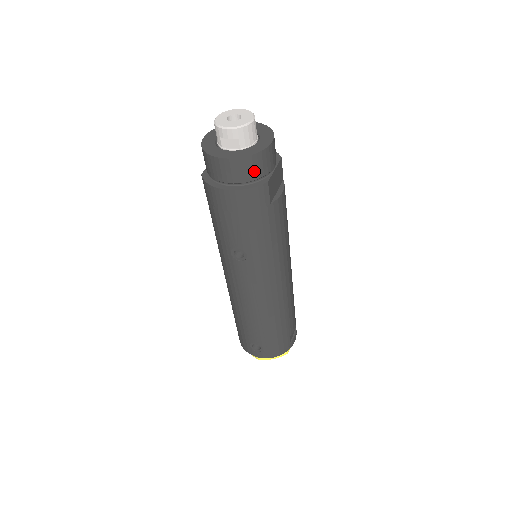
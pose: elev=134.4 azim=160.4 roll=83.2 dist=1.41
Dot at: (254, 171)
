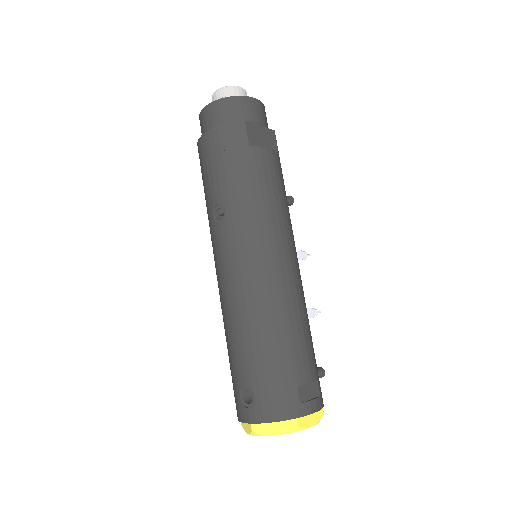
Dot at: (232, 113)
